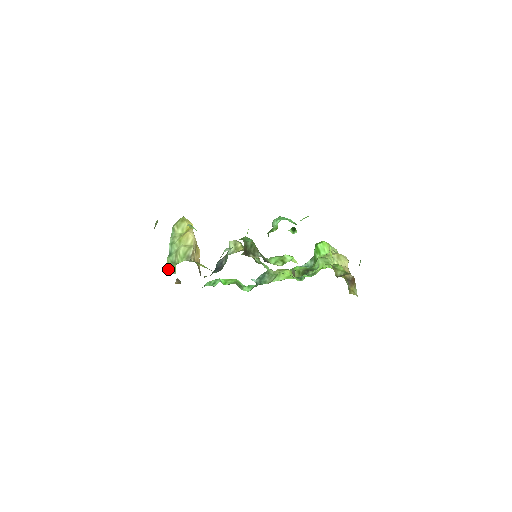
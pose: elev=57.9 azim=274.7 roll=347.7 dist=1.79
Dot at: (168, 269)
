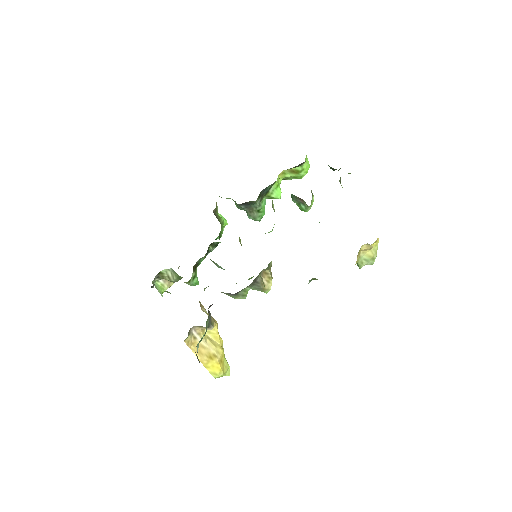
Dot at: occluded
